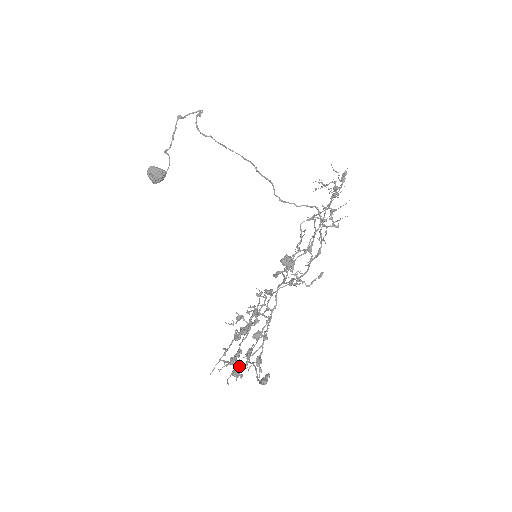
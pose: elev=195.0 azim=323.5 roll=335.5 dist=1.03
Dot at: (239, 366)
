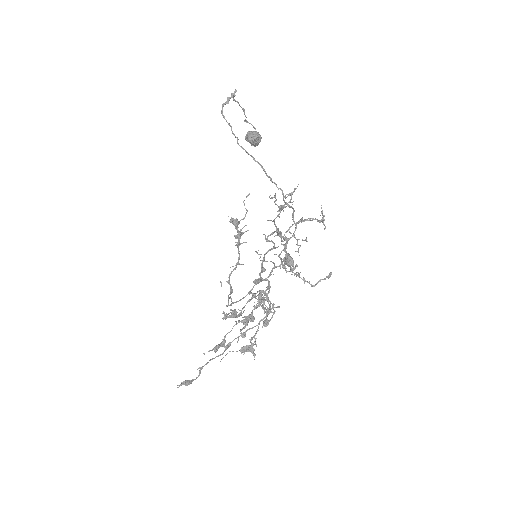
Dot at: (246, 345)
